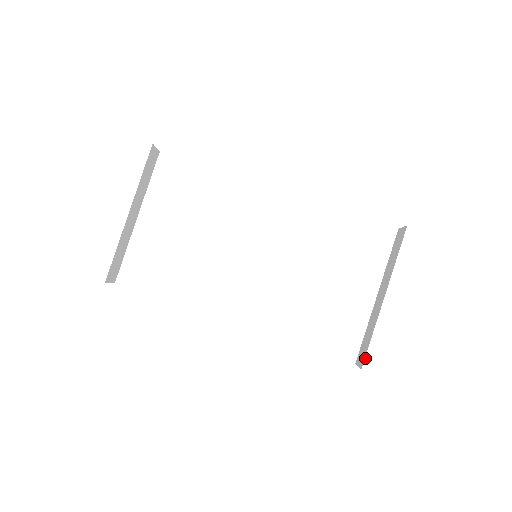
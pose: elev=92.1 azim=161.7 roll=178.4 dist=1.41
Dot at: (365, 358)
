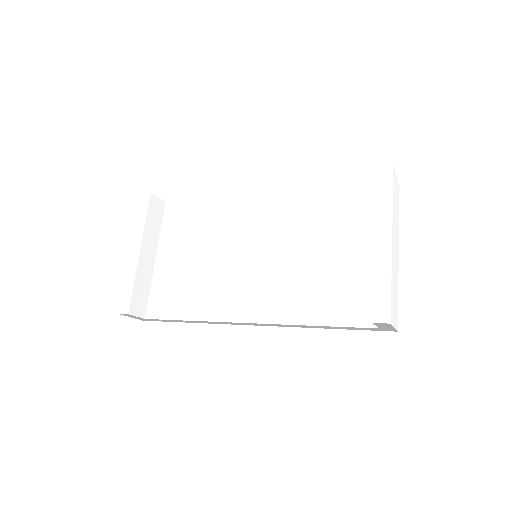
Dot at: (373, 309)
